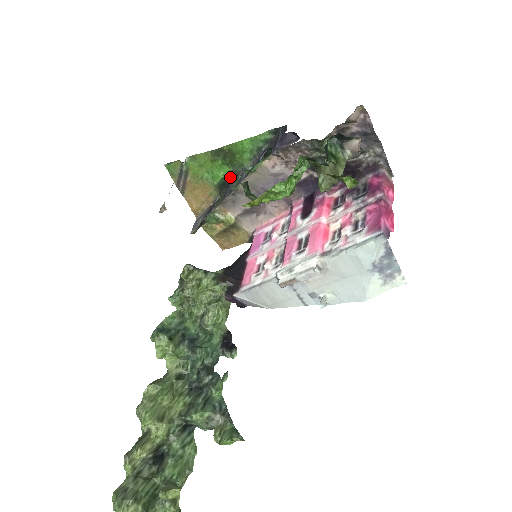
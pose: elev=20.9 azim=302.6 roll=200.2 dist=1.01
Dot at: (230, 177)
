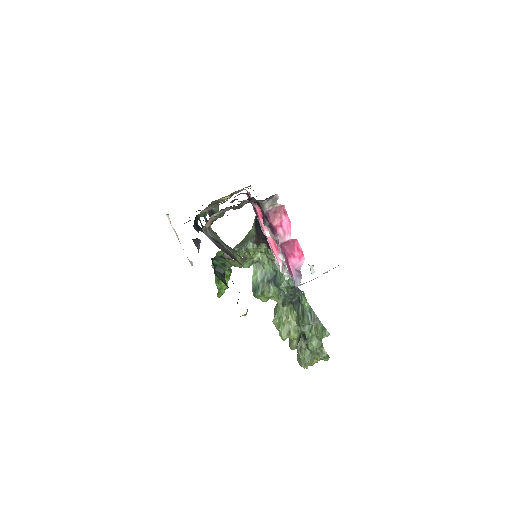
Dot at: occluded
